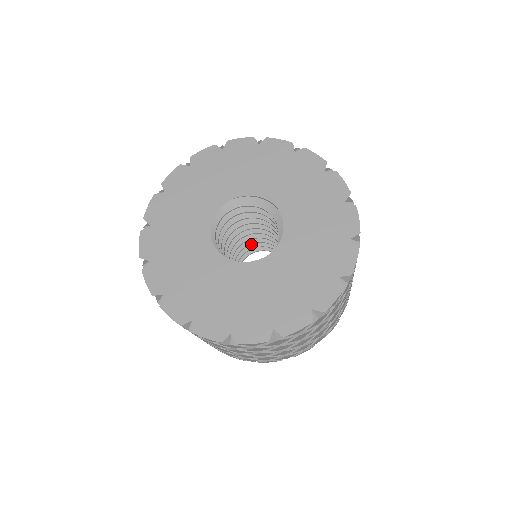
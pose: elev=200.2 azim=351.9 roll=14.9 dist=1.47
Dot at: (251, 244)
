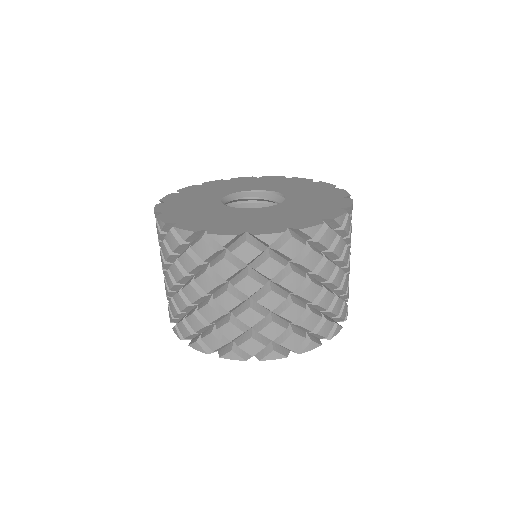
Dot at: occluded
